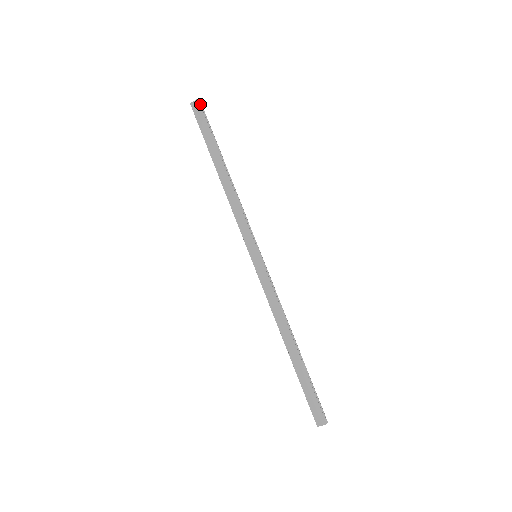
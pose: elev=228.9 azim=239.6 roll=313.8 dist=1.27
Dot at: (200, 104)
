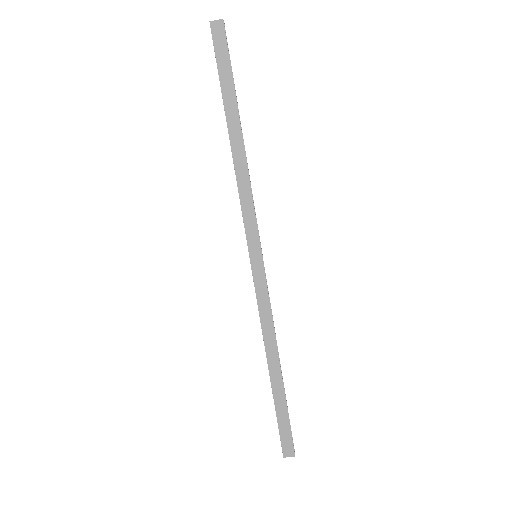
Dot at: (223, 27)
